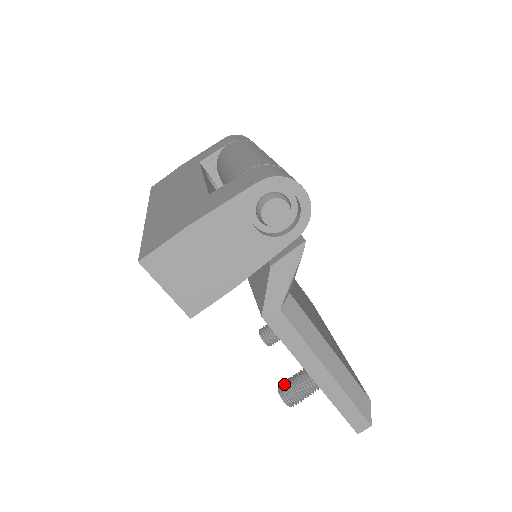
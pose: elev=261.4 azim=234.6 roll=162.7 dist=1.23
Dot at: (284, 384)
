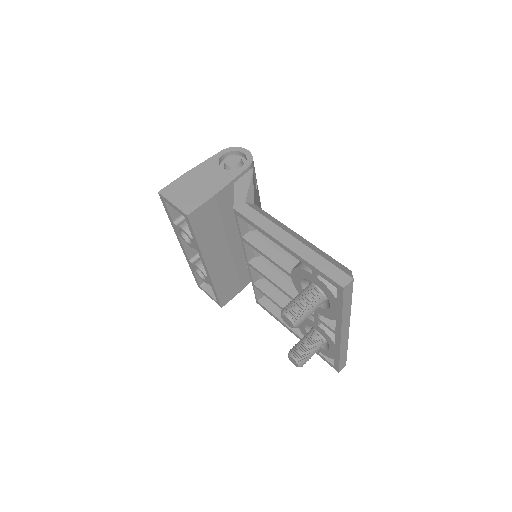
Dot at: occluded
